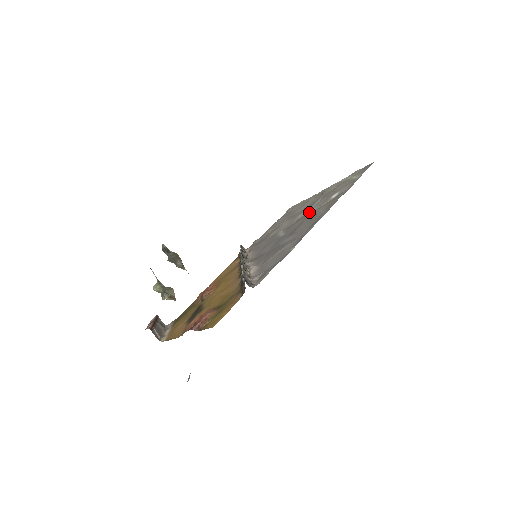
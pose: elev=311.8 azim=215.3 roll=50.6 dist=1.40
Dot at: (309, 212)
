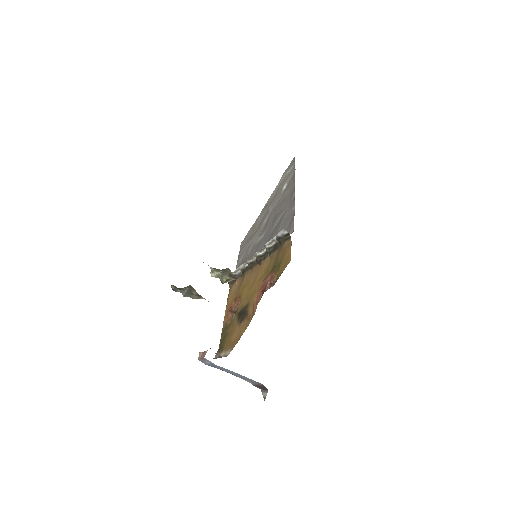
Dot at: (272, 211)
